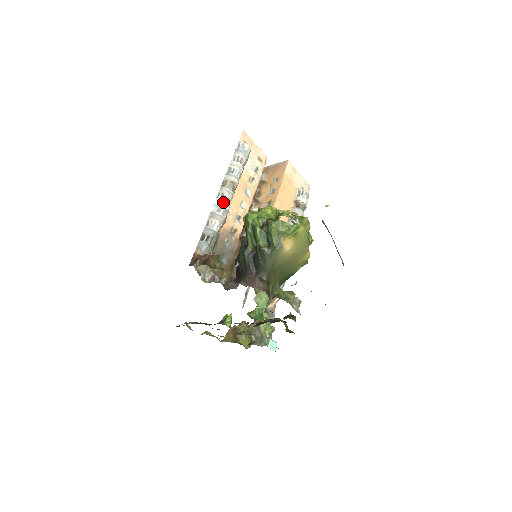
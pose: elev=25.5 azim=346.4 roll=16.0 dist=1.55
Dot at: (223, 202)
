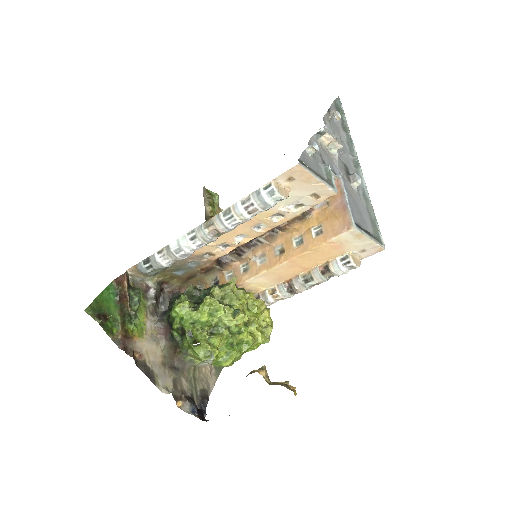
Dot at: (189, 246)
